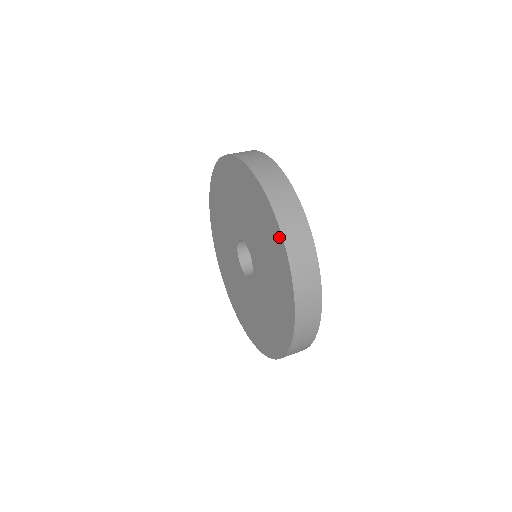
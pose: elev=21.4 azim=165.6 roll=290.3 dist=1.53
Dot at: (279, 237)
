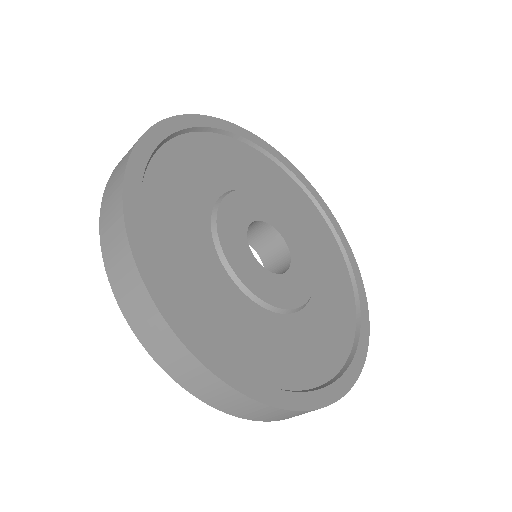
Dot at: occluded
